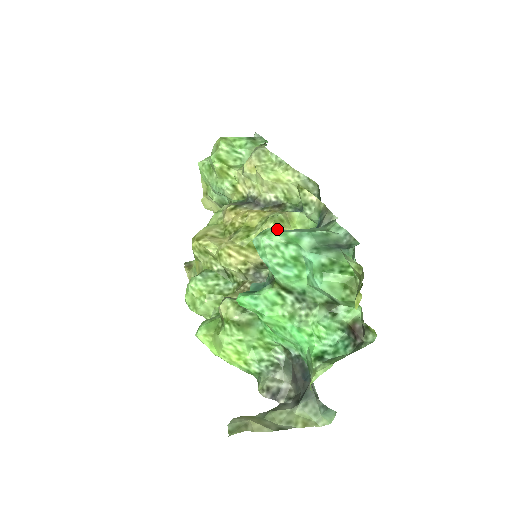
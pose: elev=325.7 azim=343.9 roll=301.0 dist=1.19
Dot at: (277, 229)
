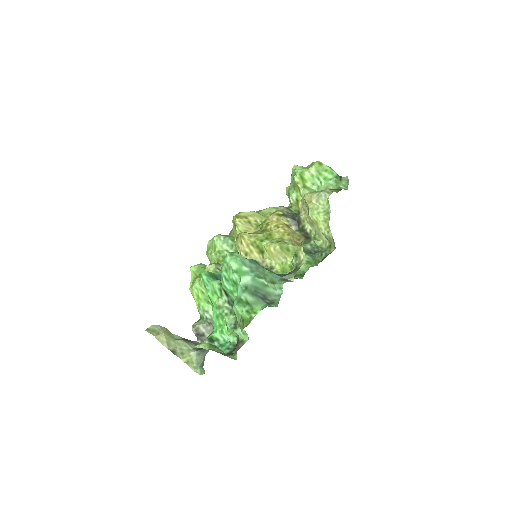
Dot at: (280, 252)
